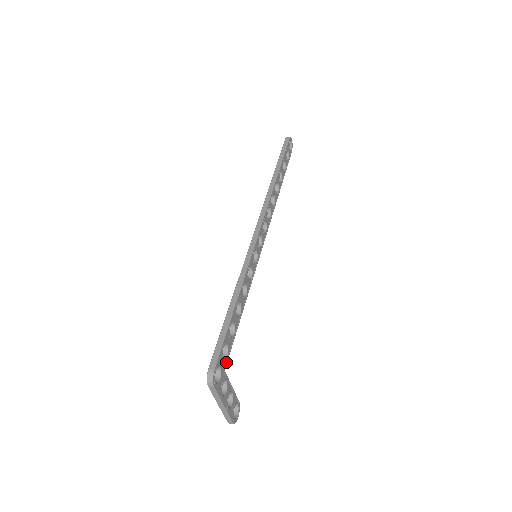
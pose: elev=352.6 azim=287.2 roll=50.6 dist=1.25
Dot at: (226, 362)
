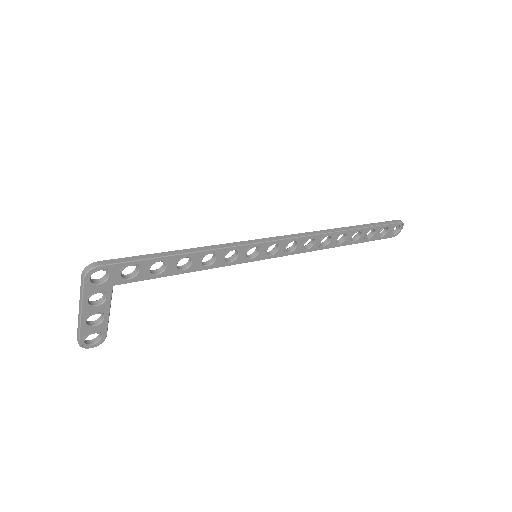
Dot at: (122, 282)
